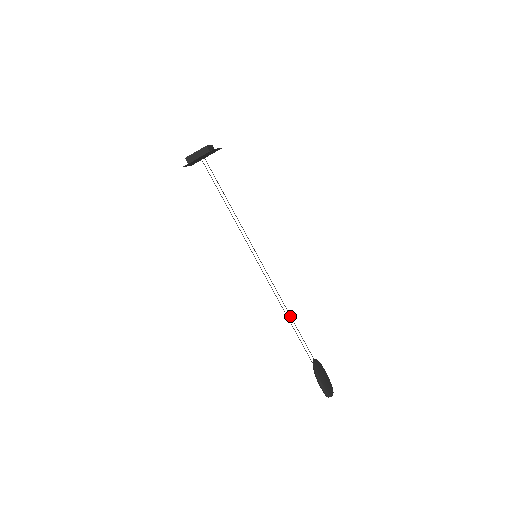
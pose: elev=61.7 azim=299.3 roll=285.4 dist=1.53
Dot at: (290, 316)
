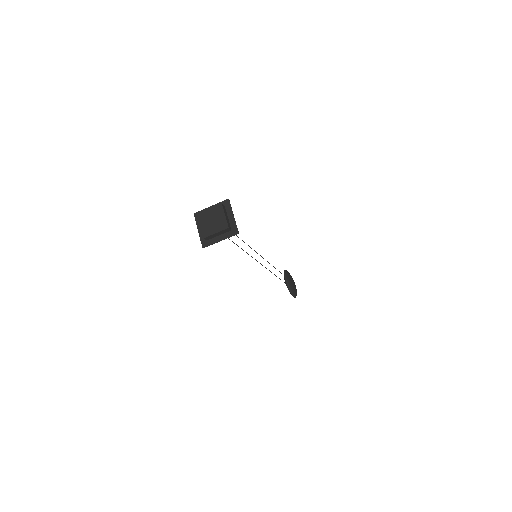
Dot at: occluded
